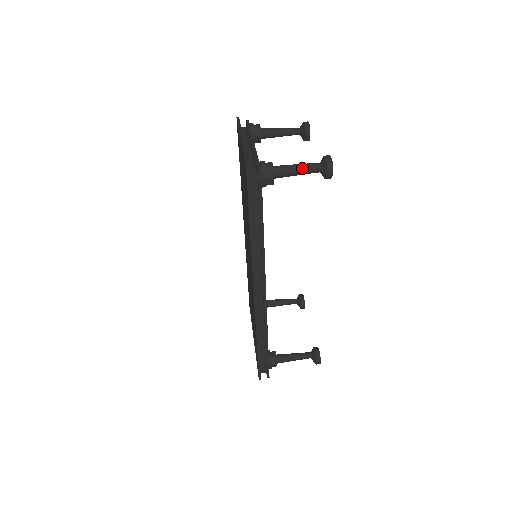
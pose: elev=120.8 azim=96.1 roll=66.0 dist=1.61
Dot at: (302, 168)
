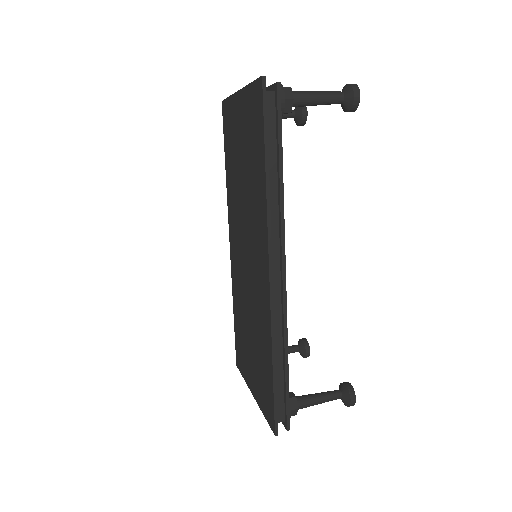
Dot at: (323, 94)
